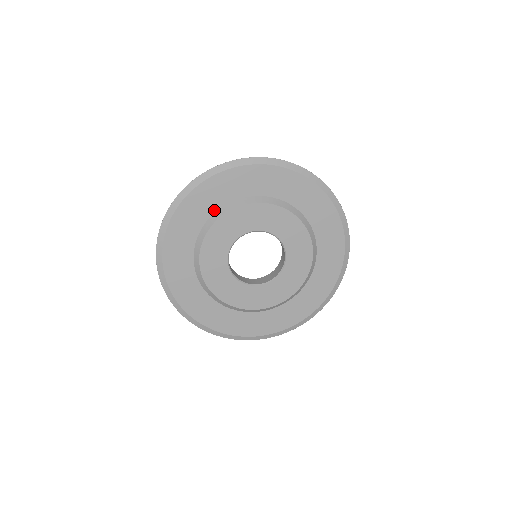
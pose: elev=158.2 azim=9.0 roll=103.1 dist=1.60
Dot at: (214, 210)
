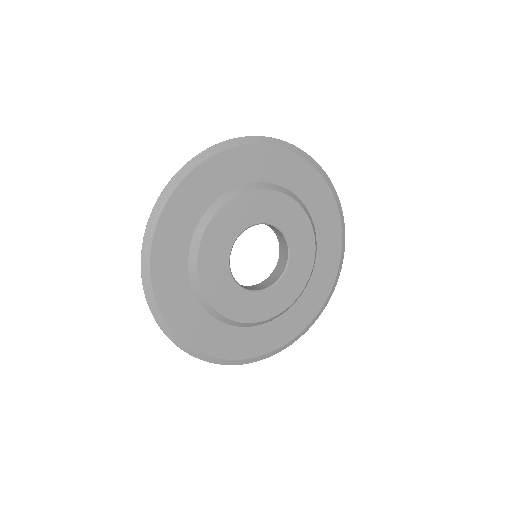
Dot at: (194, 226)
